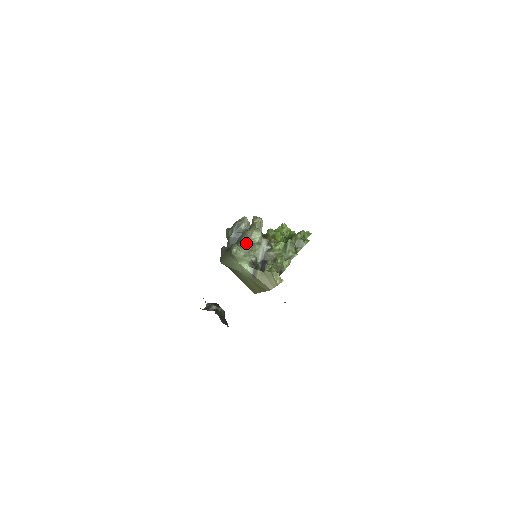
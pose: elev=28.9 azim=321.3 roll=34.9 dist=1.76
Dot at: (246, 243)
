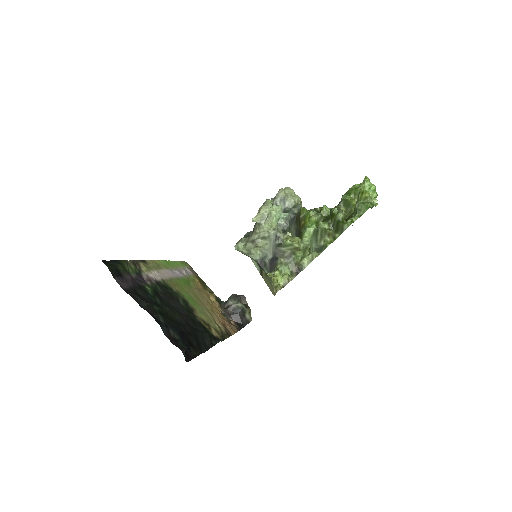
Dot at: (250, 238)
